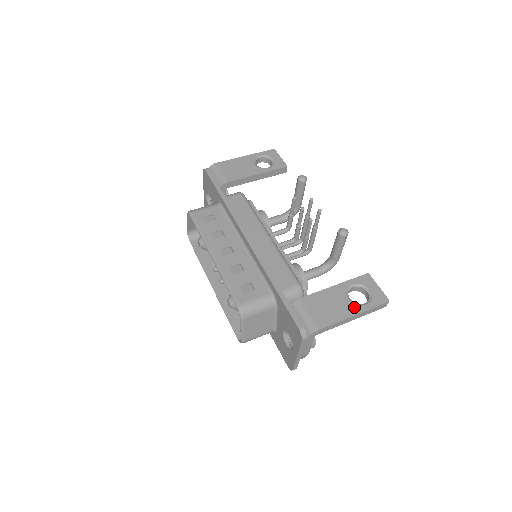
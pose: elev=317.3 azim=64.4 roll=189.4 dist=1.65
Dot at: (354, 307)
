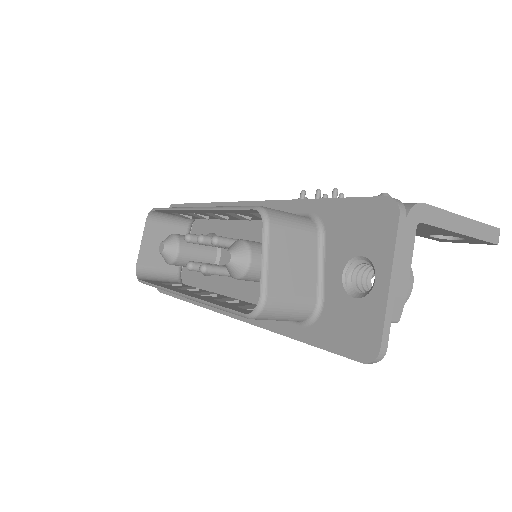
Dot at: occluded
